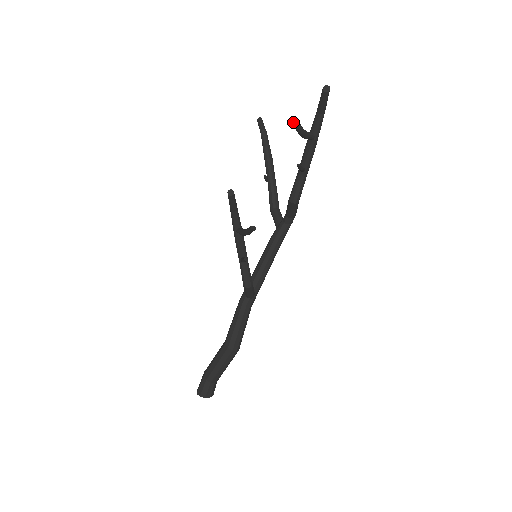
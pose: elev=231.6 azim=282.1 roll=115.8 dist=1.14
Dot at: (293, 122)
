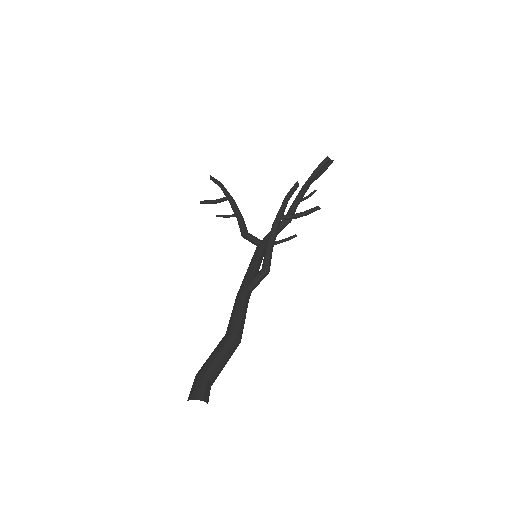
Dot at: (333, 160)
